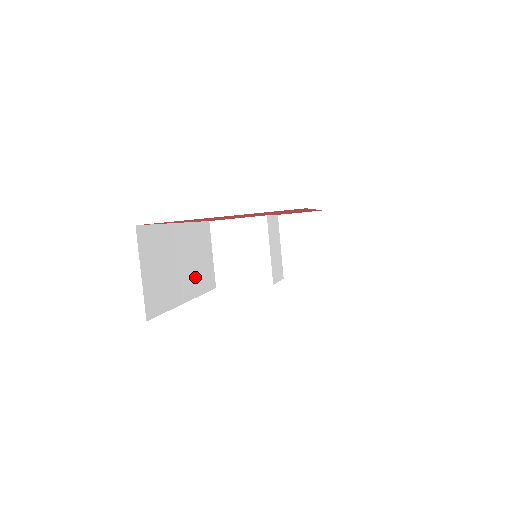
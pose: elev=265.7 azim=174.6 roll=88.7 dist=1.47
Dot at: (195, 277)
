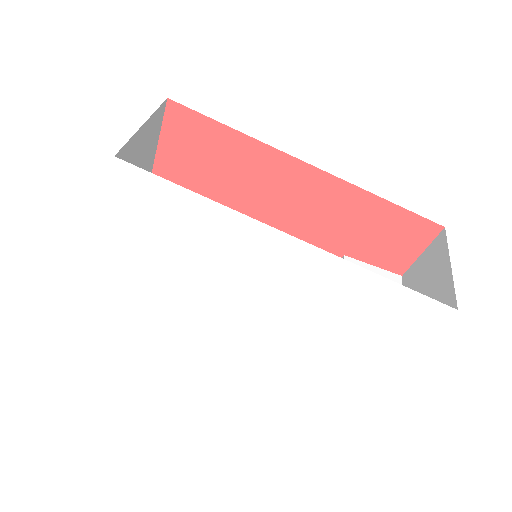
Dot at: occluded
